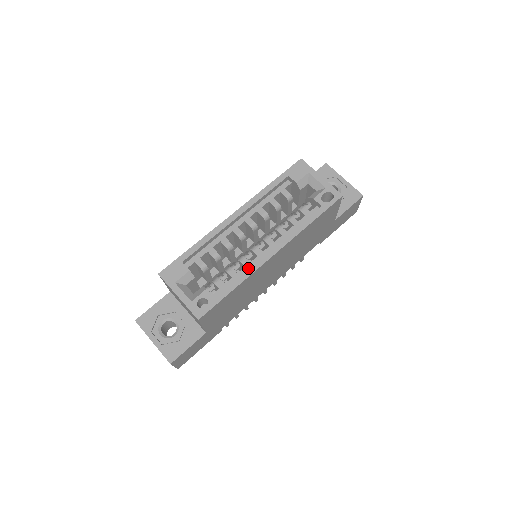
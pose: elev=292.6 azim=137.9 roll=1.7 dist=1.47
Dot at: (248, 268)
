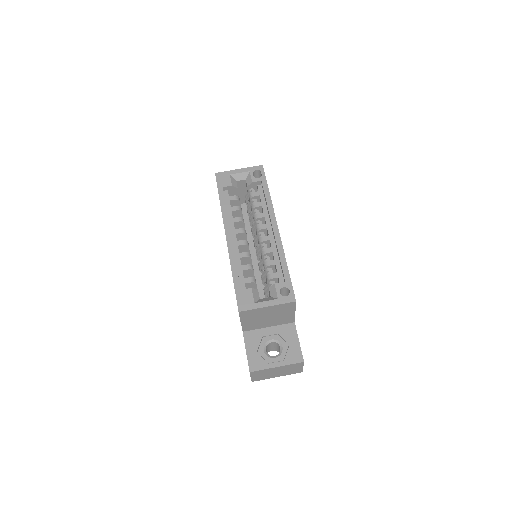
Dot at: (277, 248)
